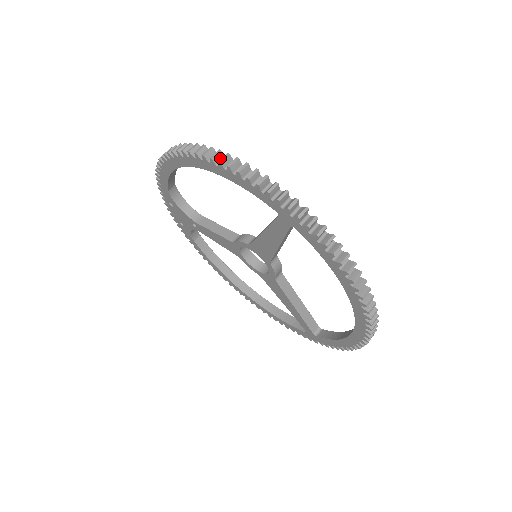
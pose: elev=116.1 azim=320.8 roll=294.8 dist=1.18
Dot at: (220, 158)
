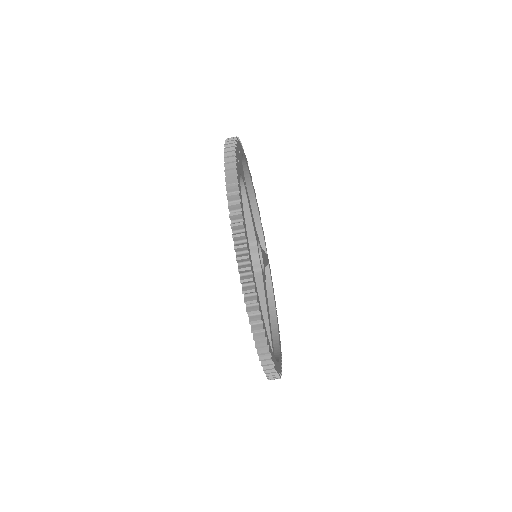
Dot at: (257, 321)
